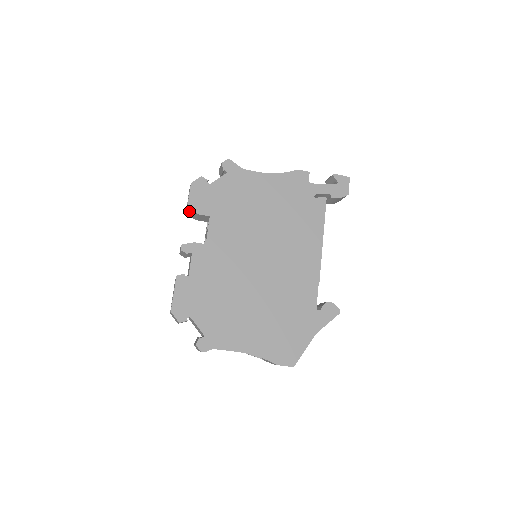
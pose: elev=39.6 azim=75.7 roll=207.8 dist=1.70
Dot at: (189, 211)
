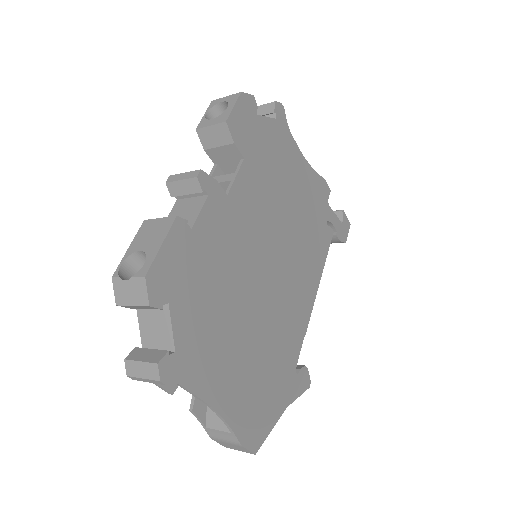
Dot at: (219, 128)
